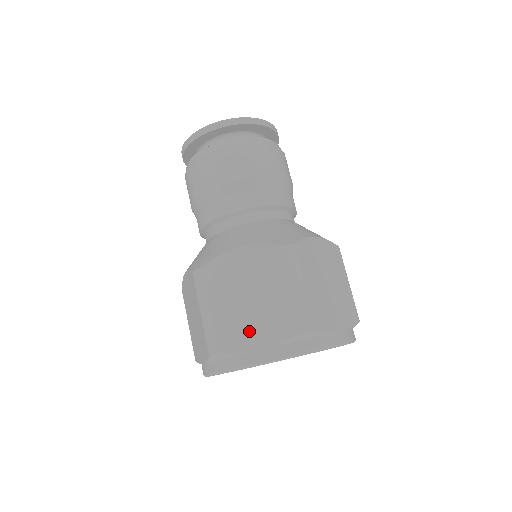
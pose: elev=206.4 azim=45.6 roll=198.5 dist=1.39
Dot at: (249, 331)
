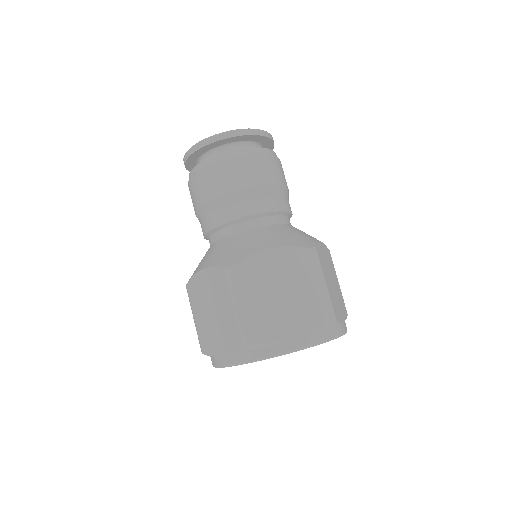
Dot at: (215, 340)
